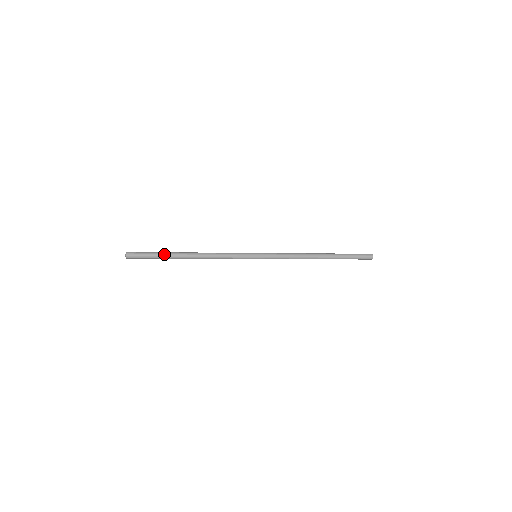
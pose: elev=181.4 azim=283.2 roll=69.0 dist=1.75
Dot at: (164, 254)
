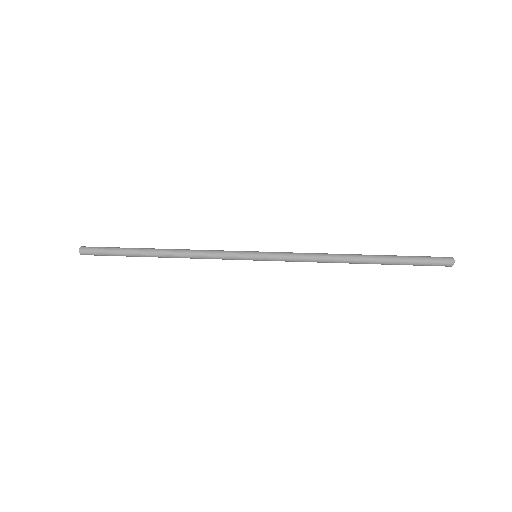
Dot at: (126, 254)
